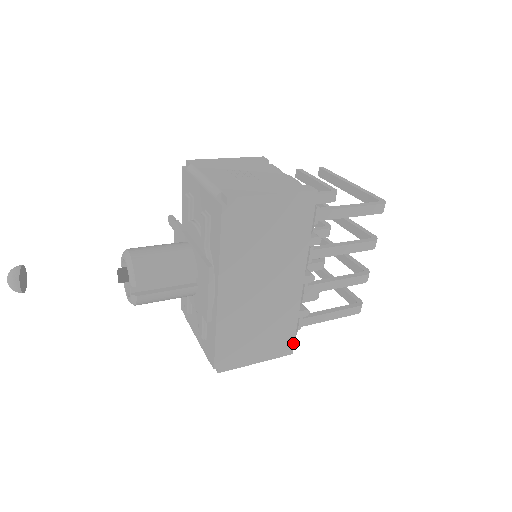
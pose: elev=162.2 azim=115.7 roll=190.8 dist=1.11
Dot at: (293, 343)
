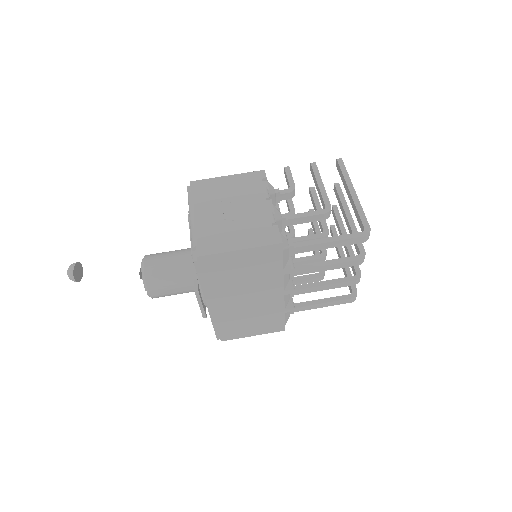
Dot at: (284, 325)
